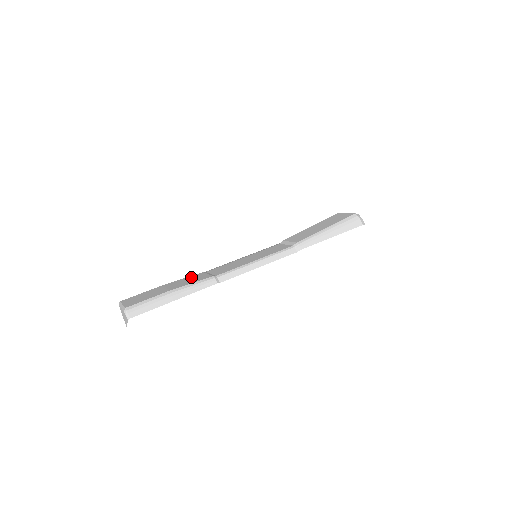
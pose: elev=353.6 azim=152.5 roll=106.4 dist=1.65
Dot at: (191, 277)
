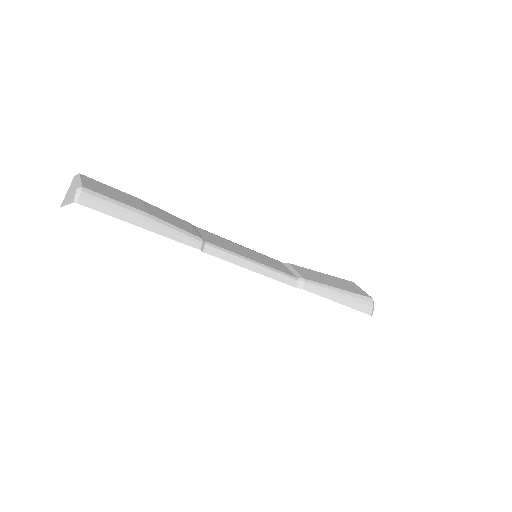
Dot at: (177, 218)
